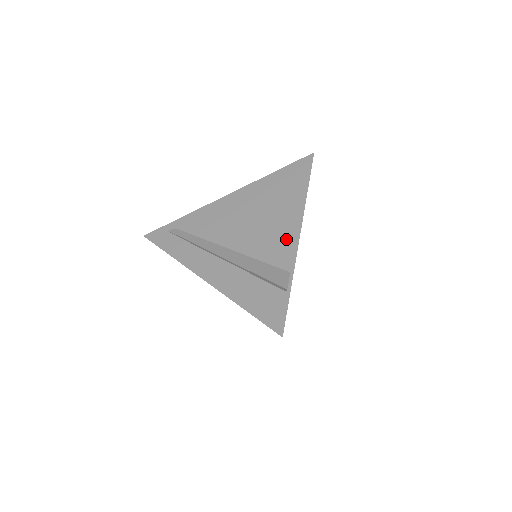
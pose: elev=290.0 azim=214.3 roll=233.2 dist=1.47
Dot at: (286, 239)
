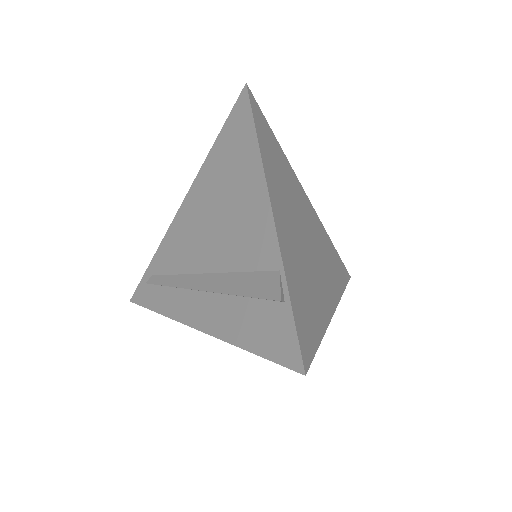
Dot at: (258, 224)
